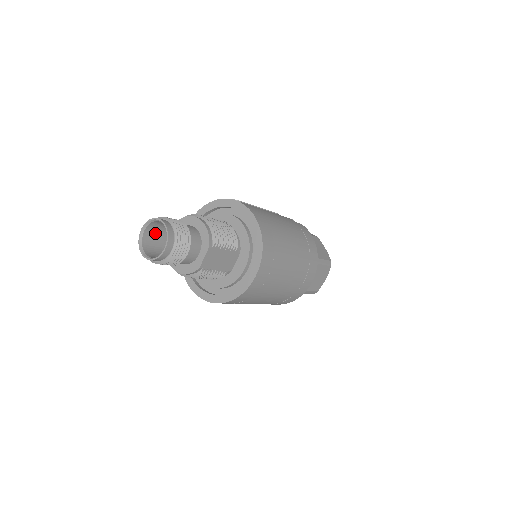
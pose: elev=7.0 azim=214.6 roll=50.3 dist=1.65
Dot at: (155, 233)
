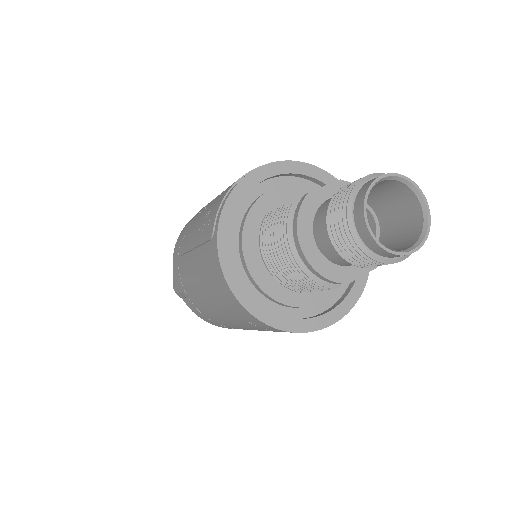
Dot at: occluded
